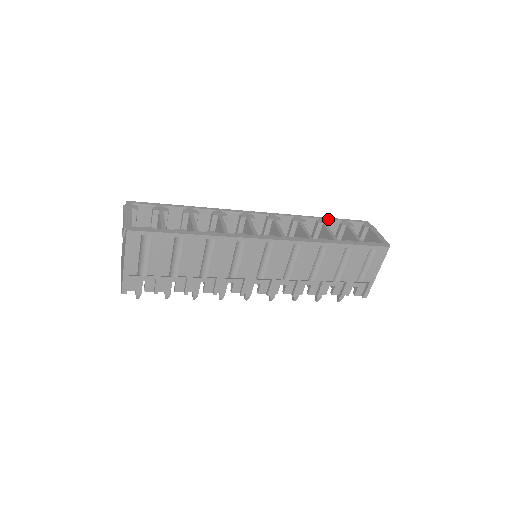
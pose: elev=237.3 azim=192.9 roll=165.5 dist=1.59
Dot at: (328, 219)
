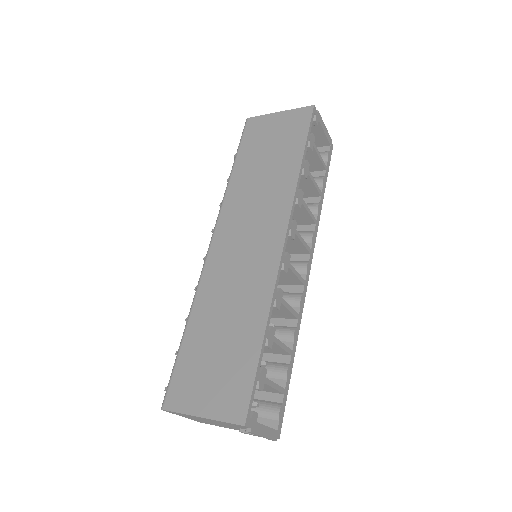
Dot at: occluded
